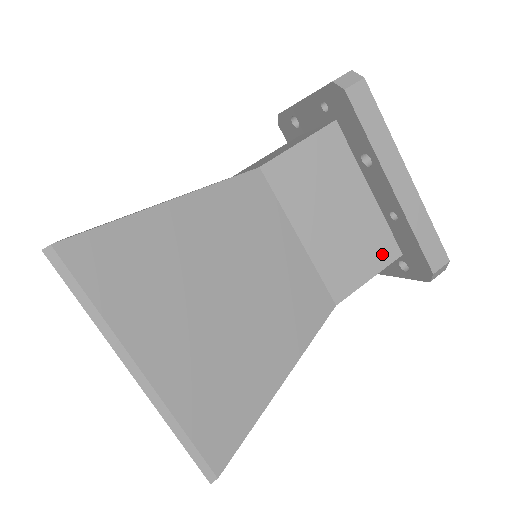
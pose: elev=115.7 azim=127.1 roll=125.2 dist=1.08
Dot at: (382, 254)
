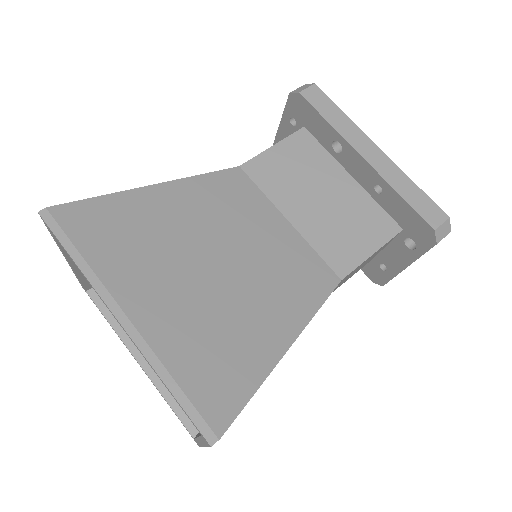
Dot at: (380, 230)
